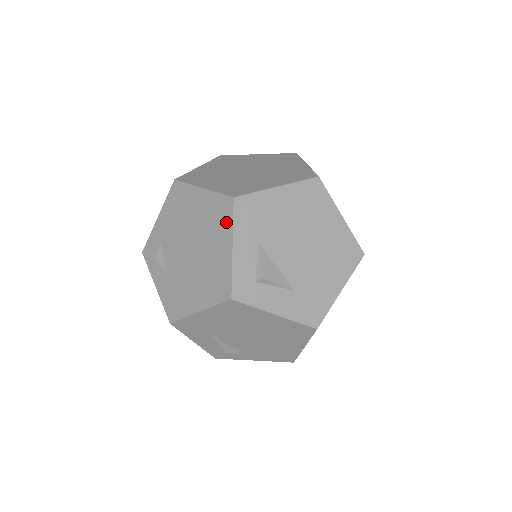
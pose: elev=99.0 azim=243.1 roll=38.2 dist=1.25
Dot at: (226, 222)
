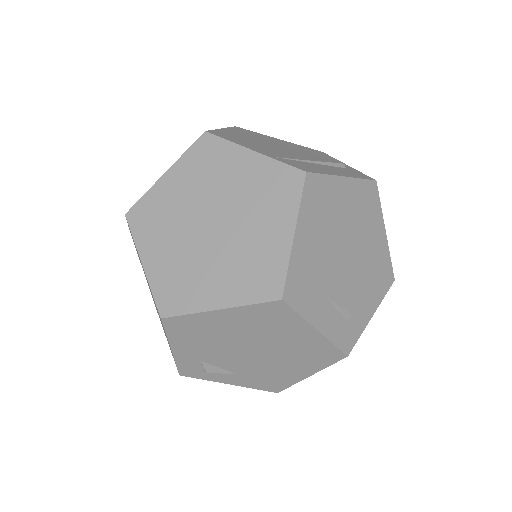
Dot at: (289, 319)
